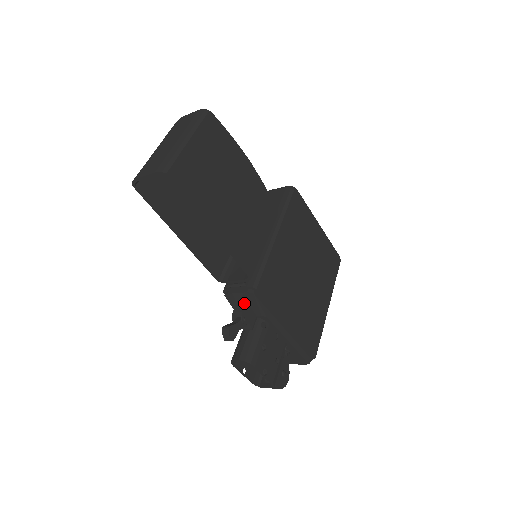
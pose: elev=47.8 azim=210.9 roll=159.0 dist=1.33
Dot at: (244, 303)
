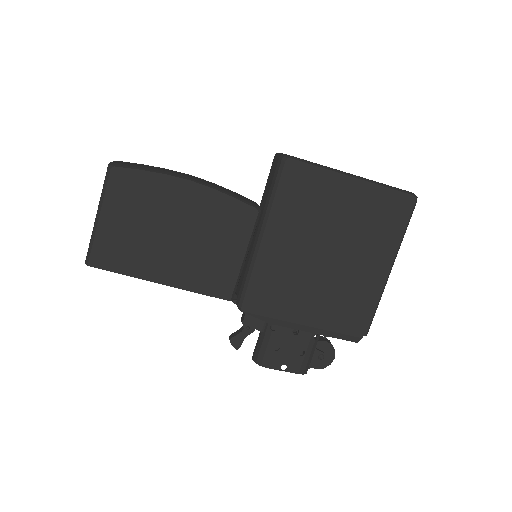
Dot at: occluded
